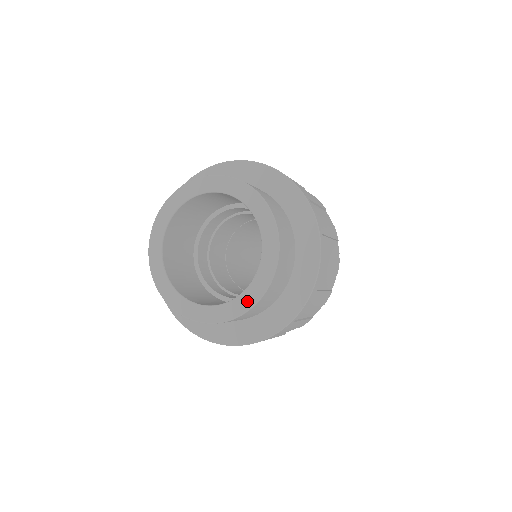
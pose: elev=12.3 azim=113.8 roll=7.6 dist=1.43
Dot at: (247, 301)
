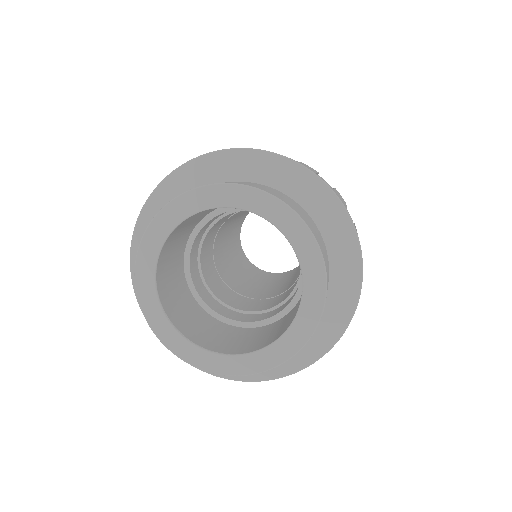
Dot at: (303, 330)
